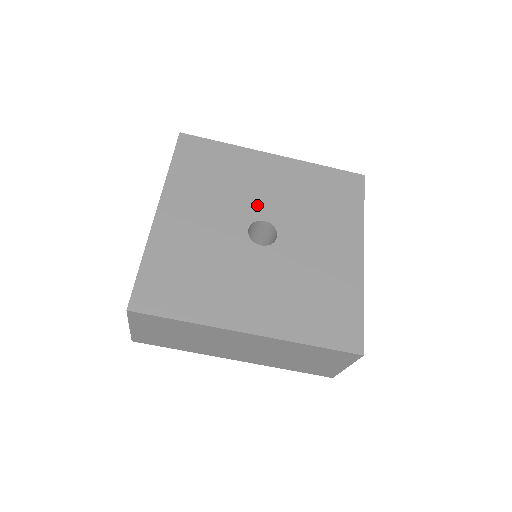
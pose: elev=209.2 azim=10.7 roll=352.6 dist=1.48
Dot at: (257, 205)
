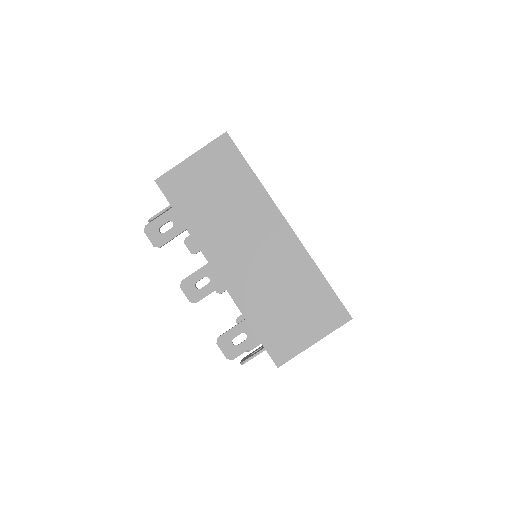
Dot at: occluded
